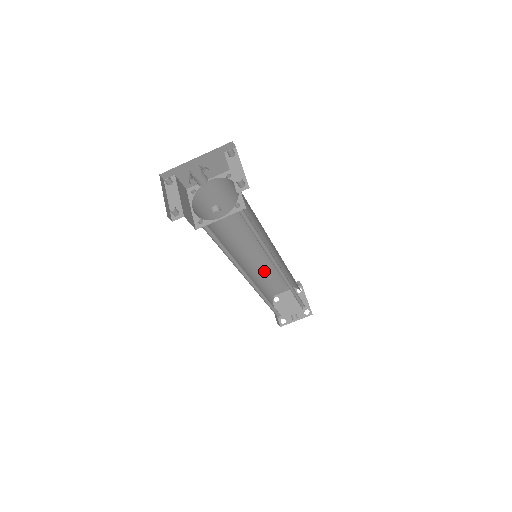
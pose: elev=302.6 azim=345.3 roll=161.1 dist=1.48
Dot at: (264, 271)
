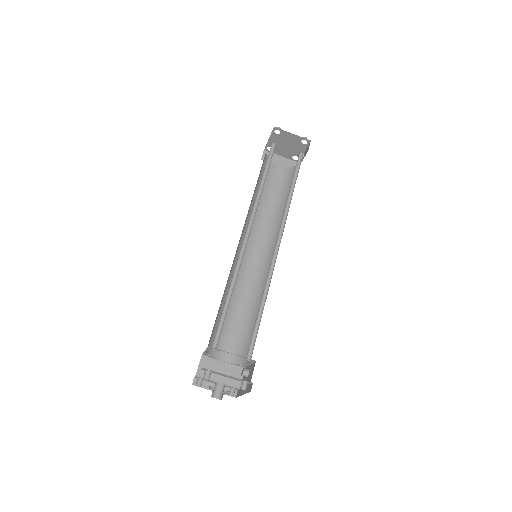
Dot at: (253, 197)
